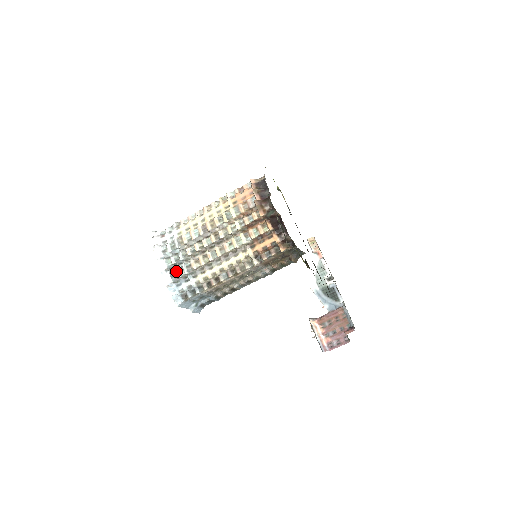
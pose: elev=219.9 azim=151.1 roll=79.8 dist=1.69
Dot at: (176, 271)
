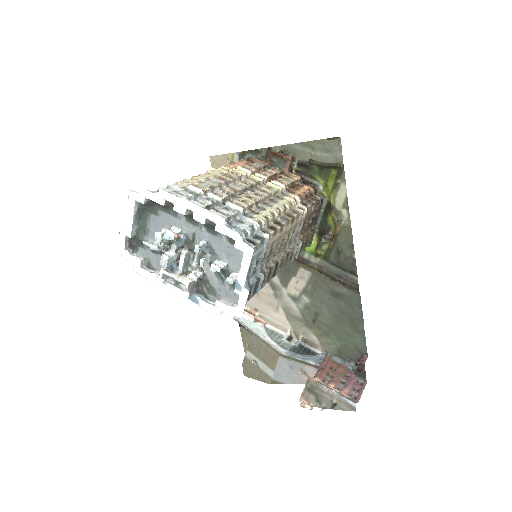
Dot at: (222, 209)
